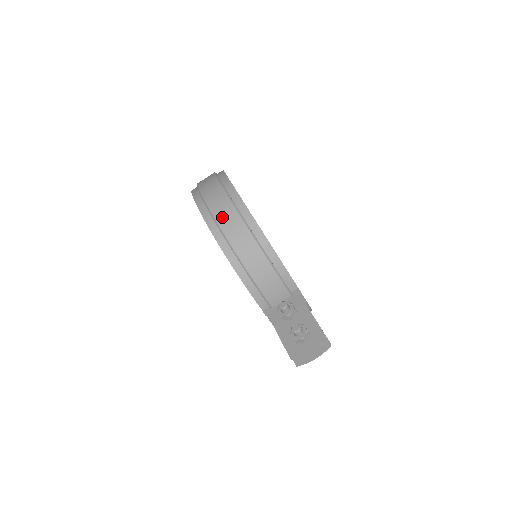
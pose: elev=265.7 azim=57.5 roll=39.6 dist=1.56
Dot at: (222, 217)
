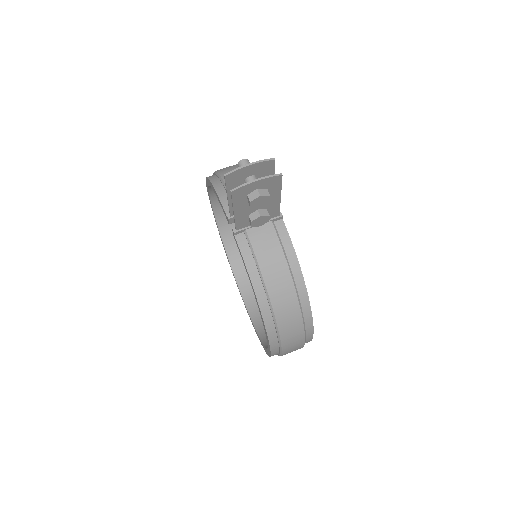
Dot at: occluded
